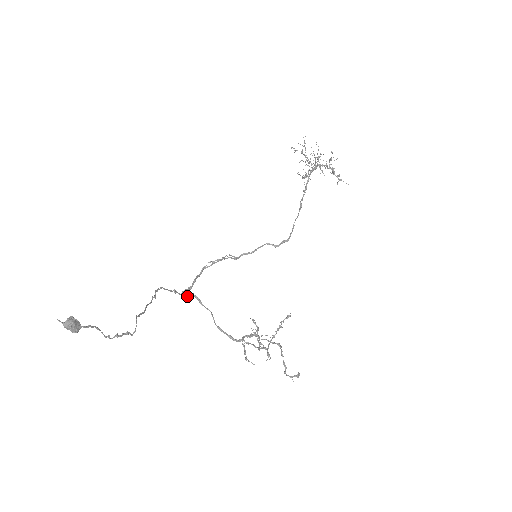
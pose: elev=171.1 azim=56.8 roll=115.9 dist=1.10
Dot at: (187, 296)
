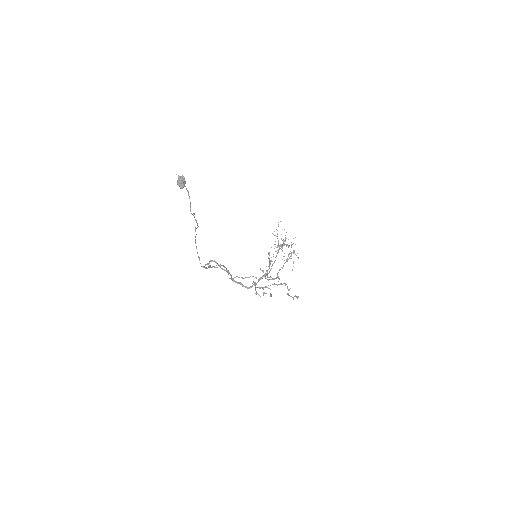
Dot at: (209, 263)
